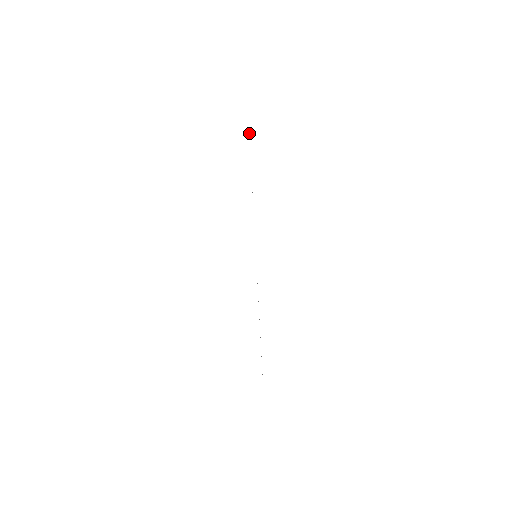
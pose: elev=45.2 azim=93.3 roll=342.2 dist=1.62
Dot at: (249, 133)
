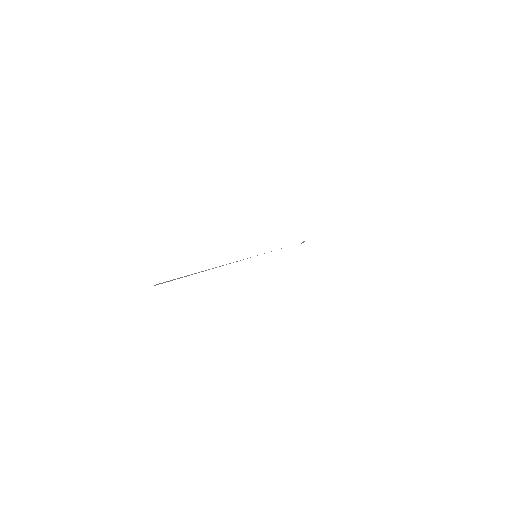
Dot at: (301, 243)
